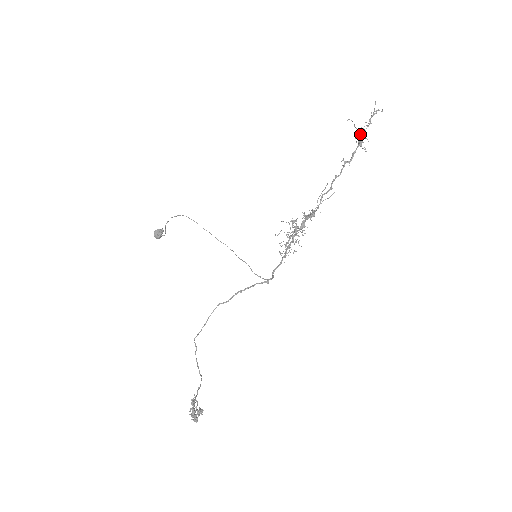
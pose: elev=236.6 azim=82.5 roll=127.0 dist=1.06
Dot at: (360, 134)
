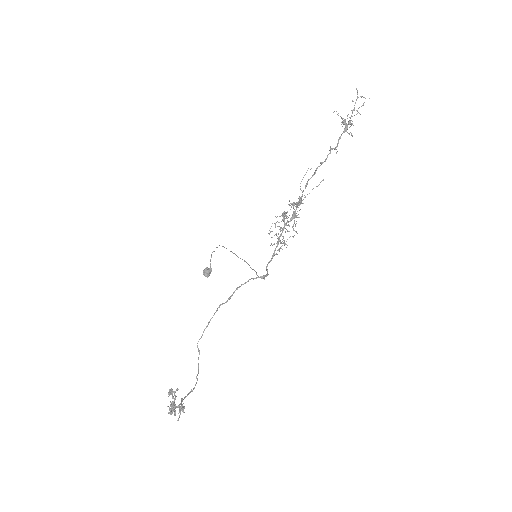
Dot at: (343, 120)
